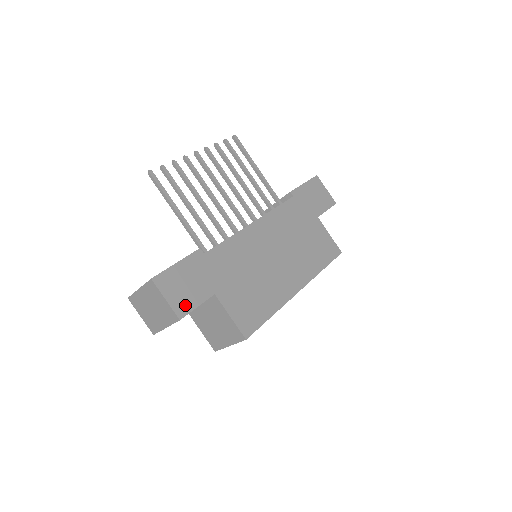
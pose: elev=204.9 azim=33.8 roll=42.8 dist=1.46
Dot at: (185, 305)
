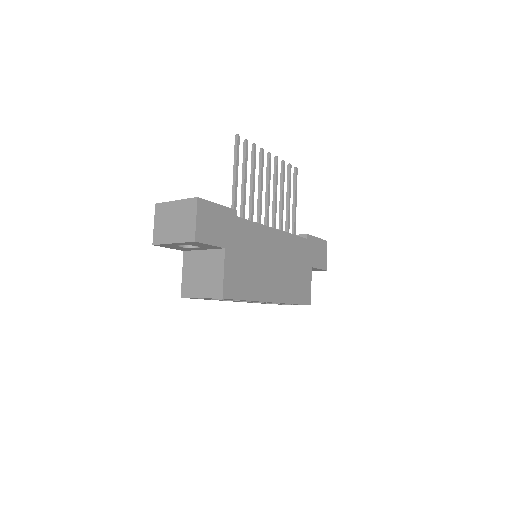
Dot at: (204, 235)
